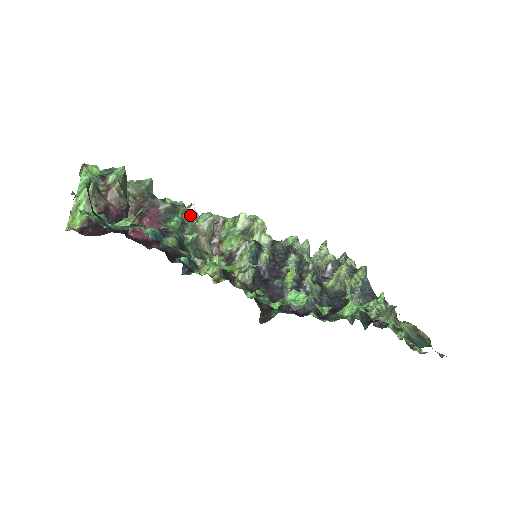
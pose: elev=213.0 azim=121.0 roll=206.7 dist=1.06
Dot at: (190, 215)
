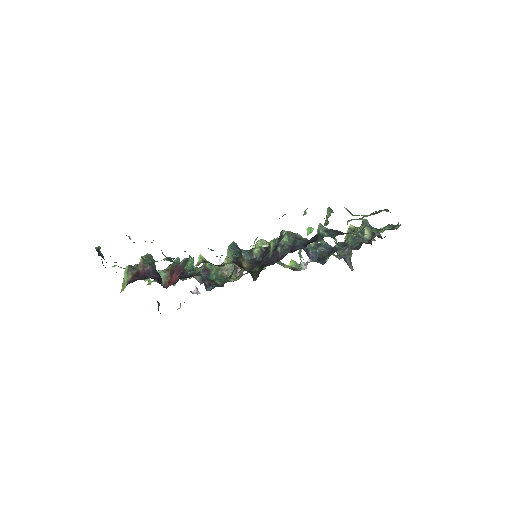
Dot at: (214, 265)
